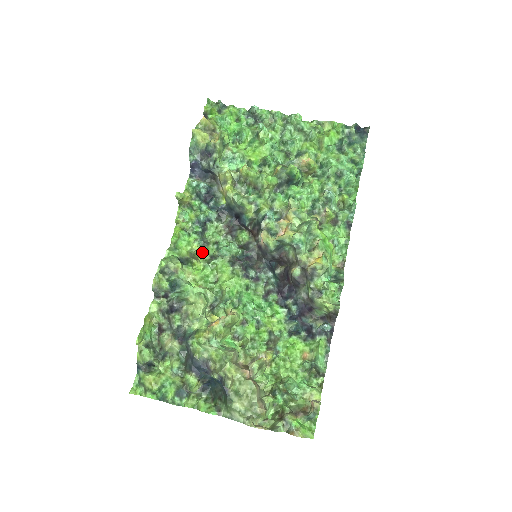
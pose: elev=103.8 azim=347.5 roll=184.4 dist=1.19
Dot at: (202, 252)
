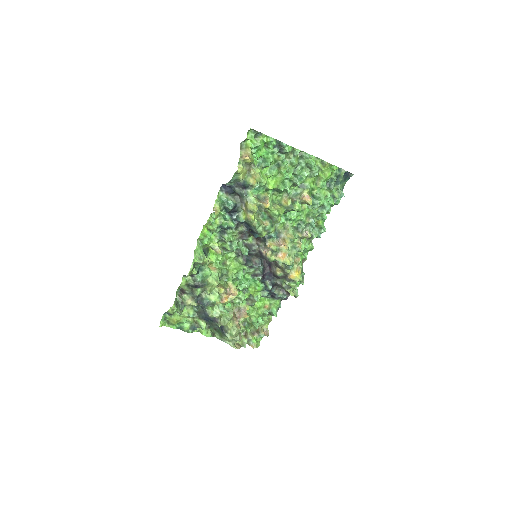
Dot at: (219, 246)
